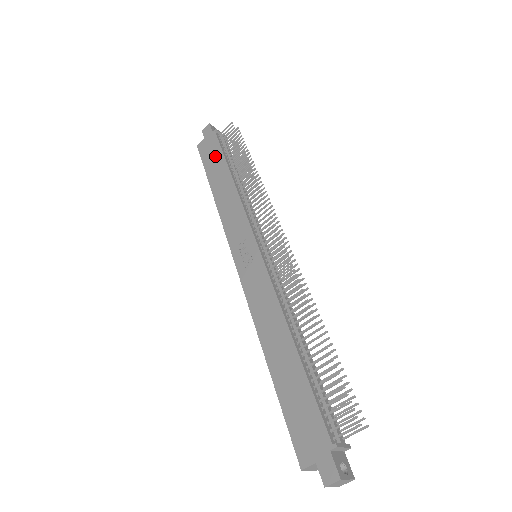
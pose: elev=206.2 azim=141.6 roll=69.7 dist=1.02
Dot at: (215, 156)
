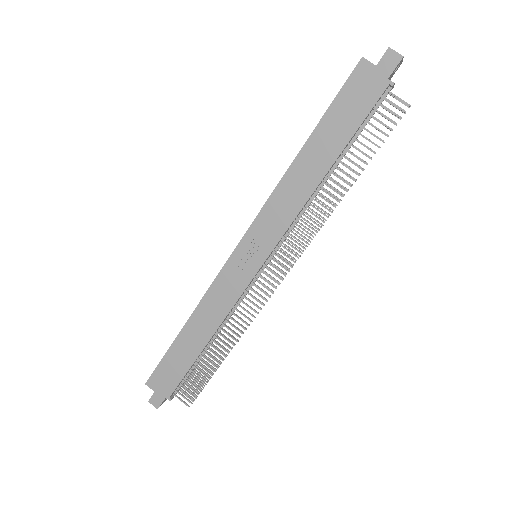
Dot at: (350, 118)
